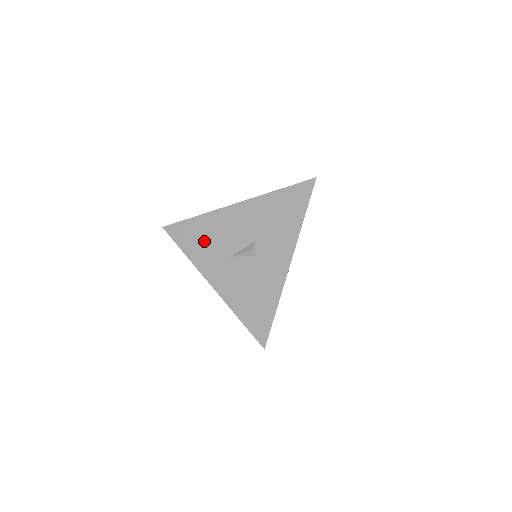
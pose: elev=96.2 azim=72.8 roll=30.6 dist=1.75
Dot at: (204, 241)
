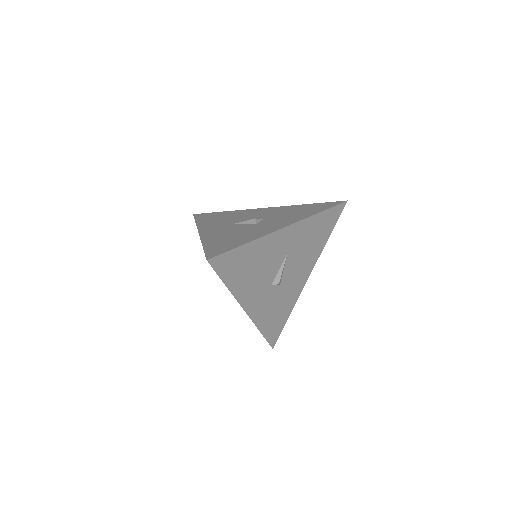
Dot at: (219, 218)
